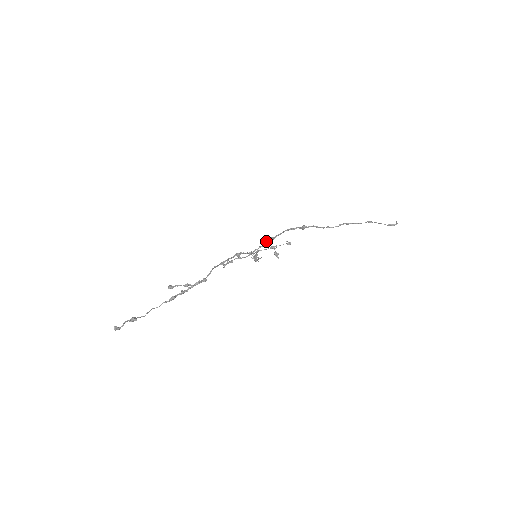
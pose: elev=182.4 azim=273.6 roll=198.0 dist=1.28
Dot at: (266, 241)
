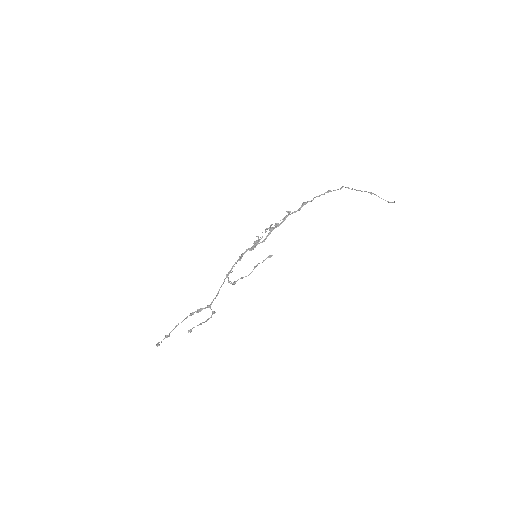
Dot at: (266, 237)
